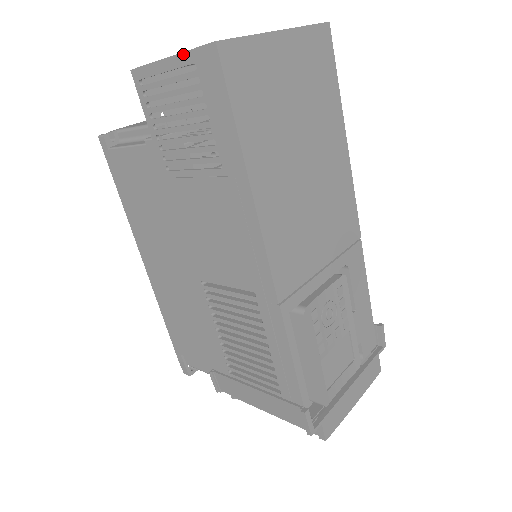
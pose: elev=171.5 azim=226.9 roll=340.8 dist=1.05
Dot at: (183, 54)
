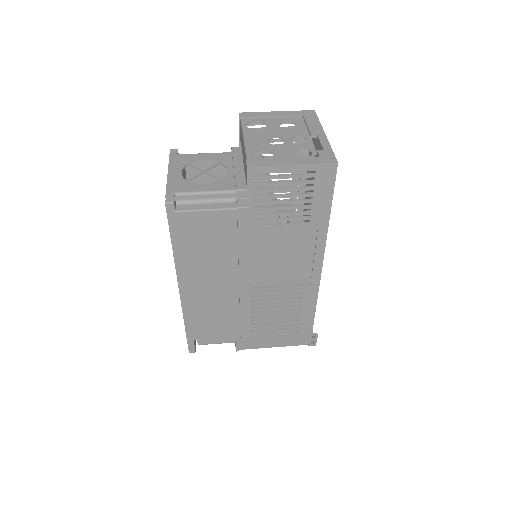
Dot at: (308, 165)
